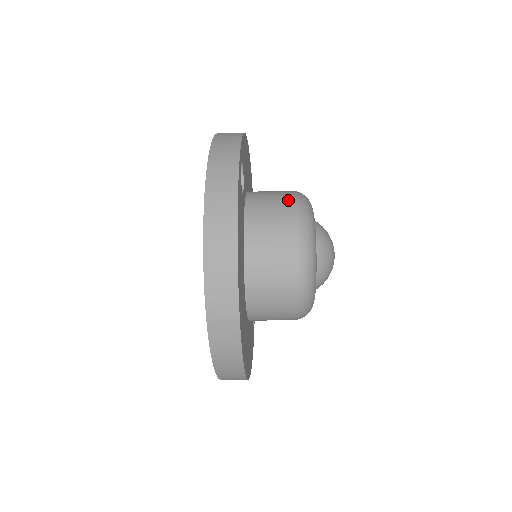
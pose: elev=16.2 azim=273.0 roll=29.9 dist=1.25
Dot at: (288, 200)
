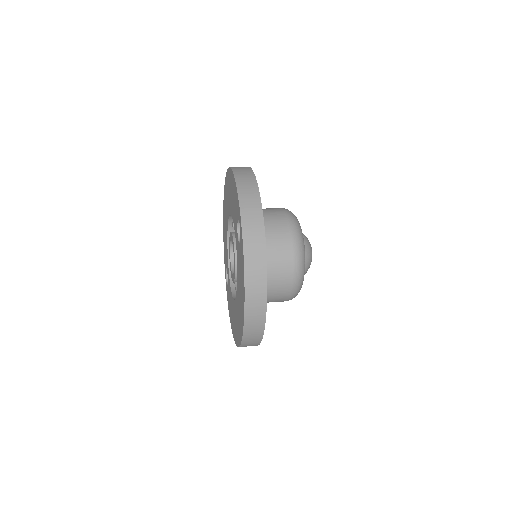
Dot at: (288, 234)
